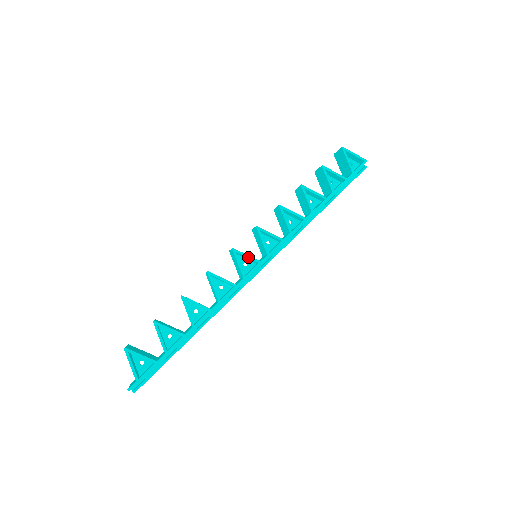
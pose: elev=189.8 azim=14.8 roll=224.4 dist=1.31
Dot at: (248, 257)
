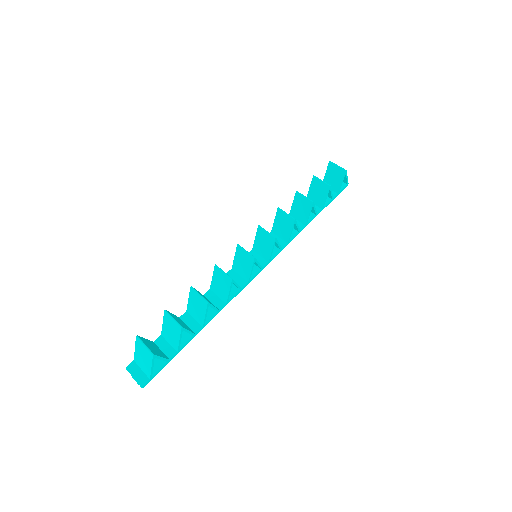
Dot at: (259, 265)
